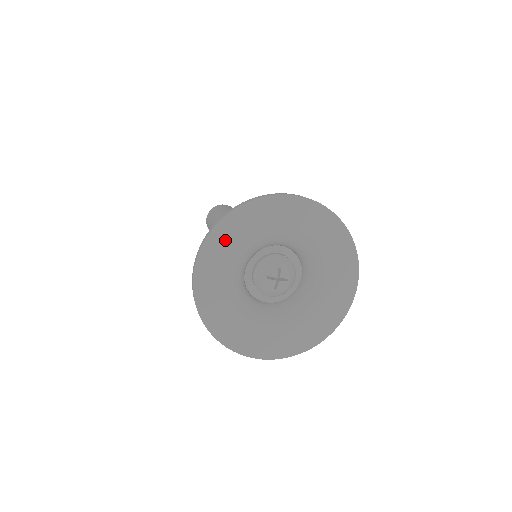
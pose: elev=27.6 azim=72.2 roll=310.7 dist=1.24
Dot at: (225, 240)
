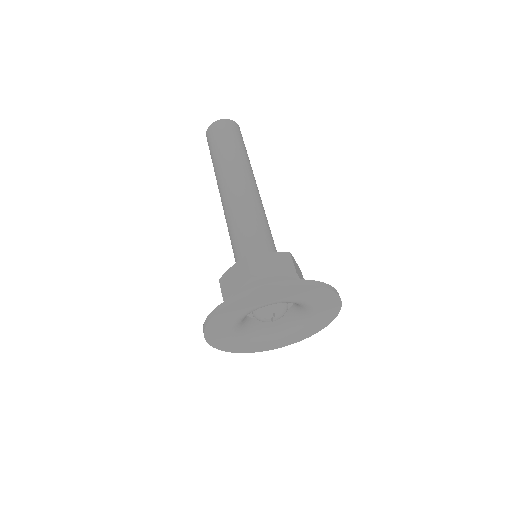
Dot at: (227, 316)
